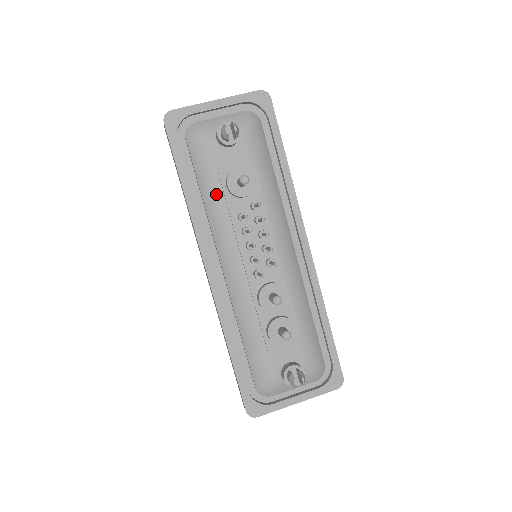
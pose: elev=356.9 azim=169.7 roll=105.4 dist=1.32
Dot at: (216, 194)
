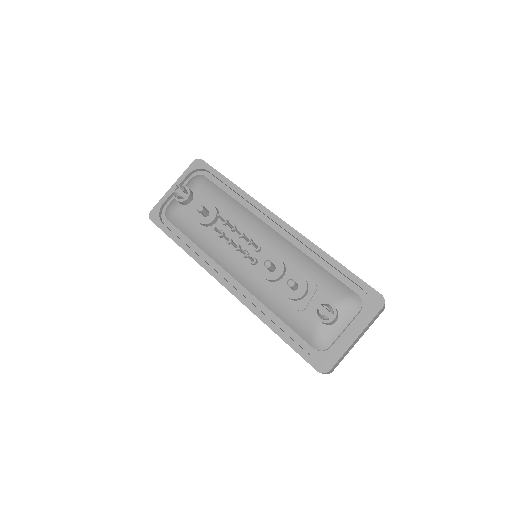
Dot at: (199, 234)
